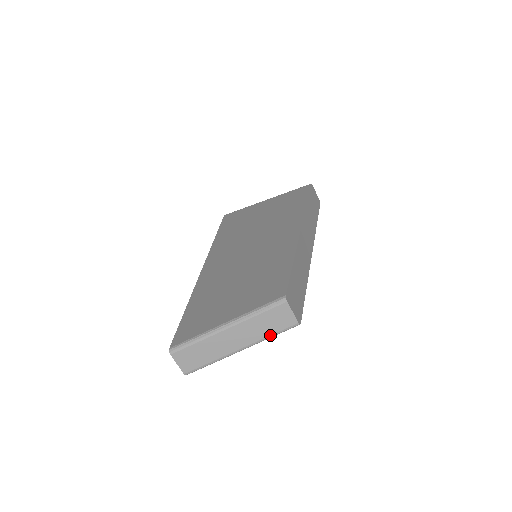
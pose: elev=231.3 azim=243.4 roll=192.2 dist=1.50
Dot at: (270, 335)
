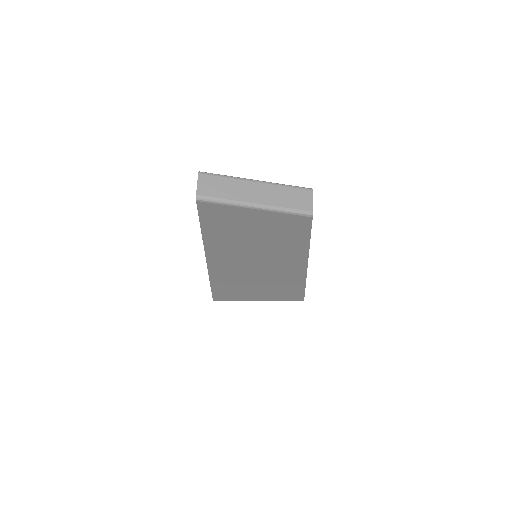
Dot at: (286, 207)
